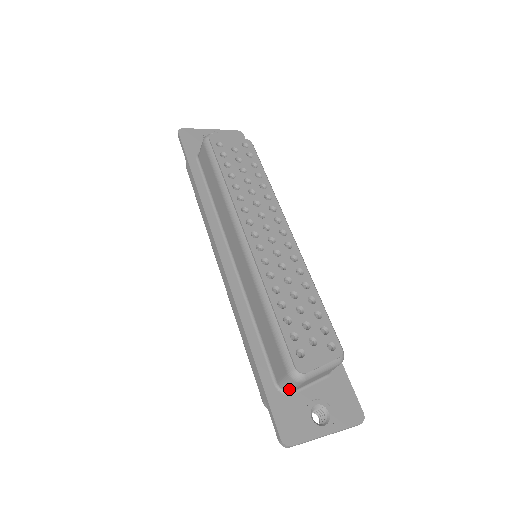
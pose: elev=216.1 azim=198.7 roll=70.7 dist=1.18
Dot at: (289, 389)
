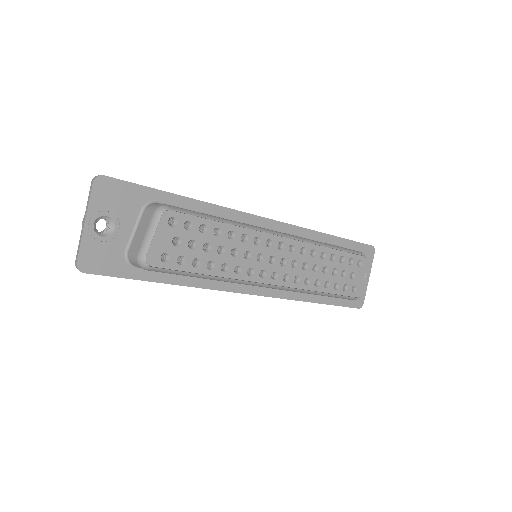
Dot at: occluded
